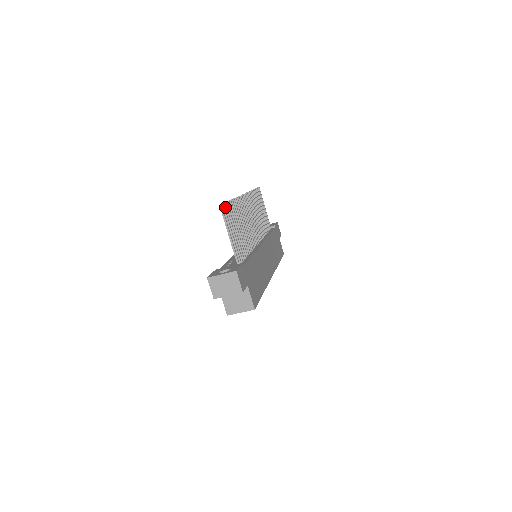
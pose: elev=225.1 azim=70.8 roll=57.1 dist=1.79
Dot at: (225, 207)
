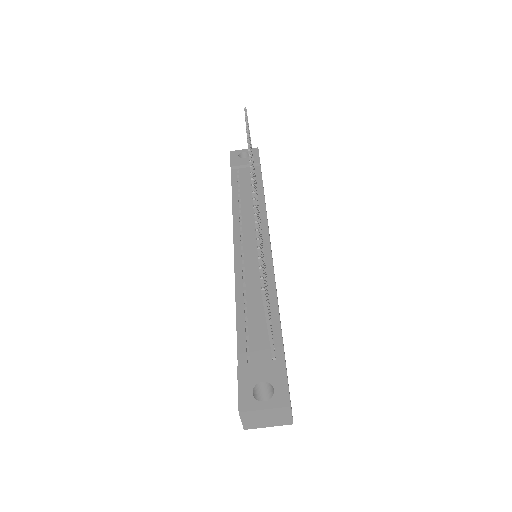
Dot at: (261, 273)
